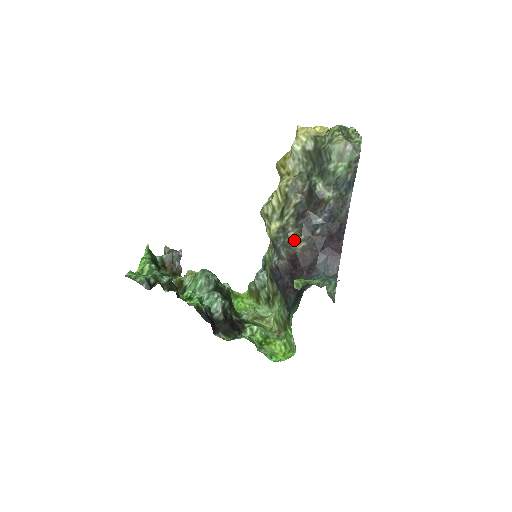
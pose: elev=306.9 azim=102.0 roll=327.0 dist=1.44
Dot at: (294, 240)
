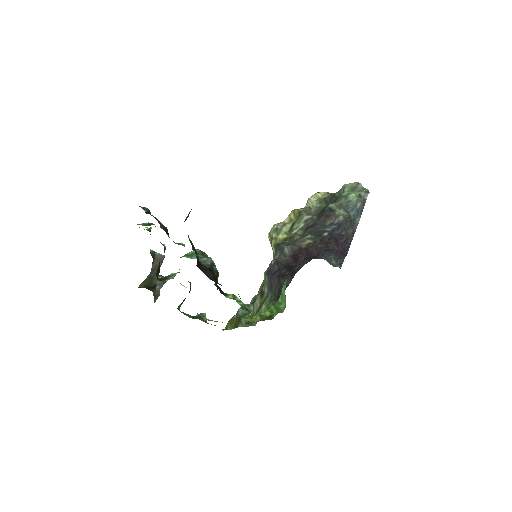
Dot at: (300, 239)
